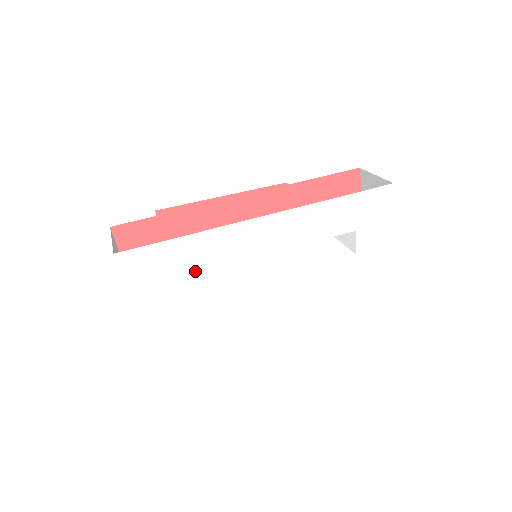
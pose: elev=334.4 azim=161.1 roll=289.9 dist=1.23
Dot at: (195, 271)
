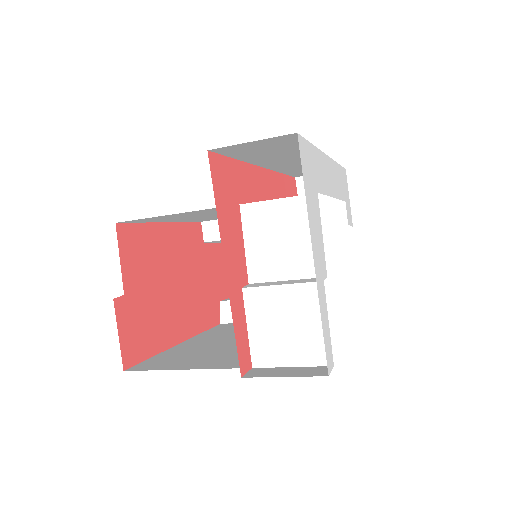
Dot at: (320, 193)
